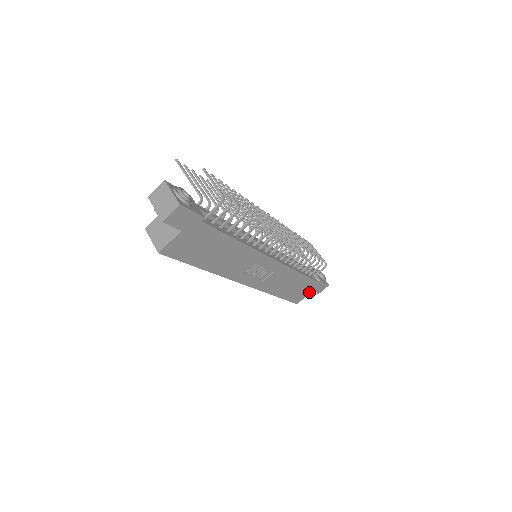
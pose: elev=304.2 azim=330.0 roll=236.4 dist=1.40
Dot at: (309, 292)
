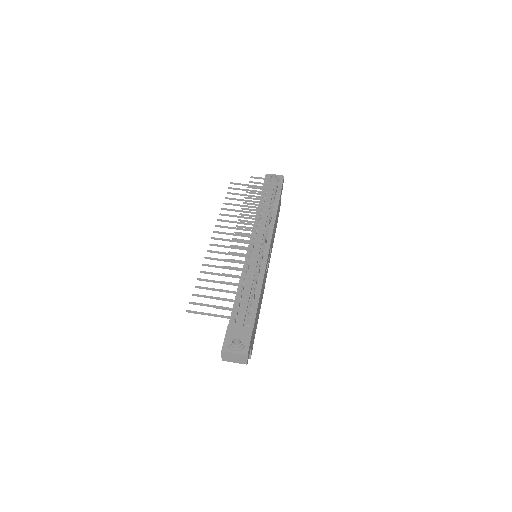
Dot at: occluded
